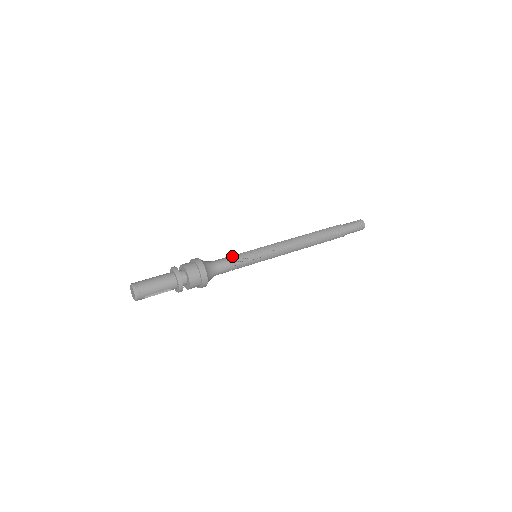
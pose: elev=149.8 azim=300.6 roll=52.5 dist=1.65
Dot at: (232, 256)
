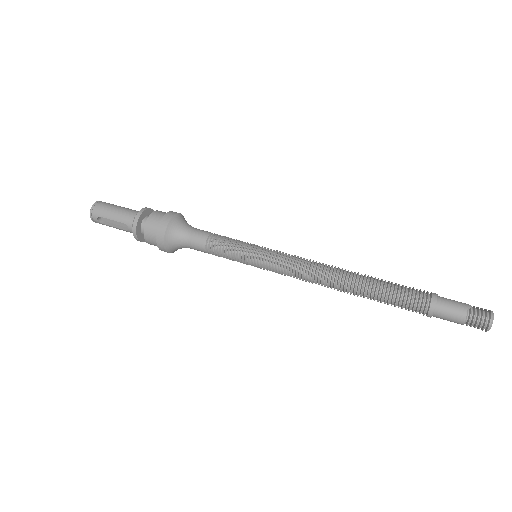
Dot at: occluded
